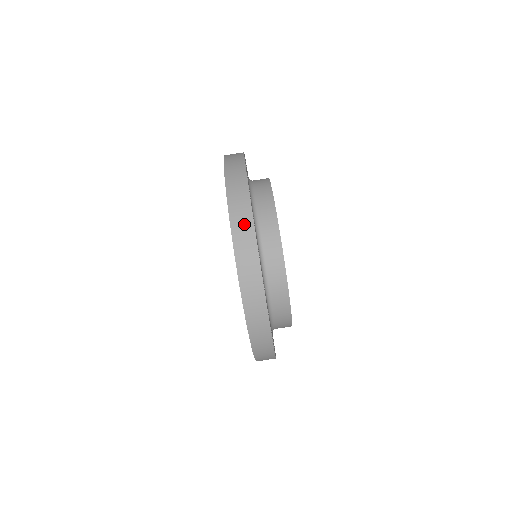
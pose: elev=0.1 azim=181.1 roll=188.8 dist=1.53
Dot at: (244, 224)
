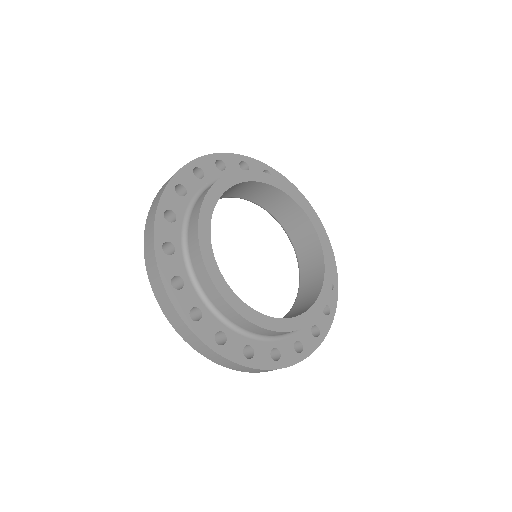
Dot at: (151, 221)
